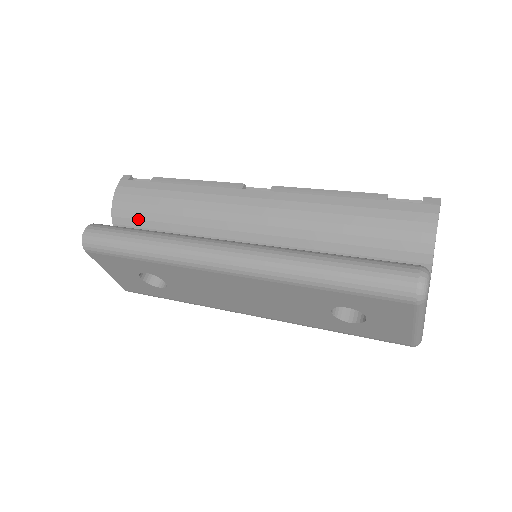
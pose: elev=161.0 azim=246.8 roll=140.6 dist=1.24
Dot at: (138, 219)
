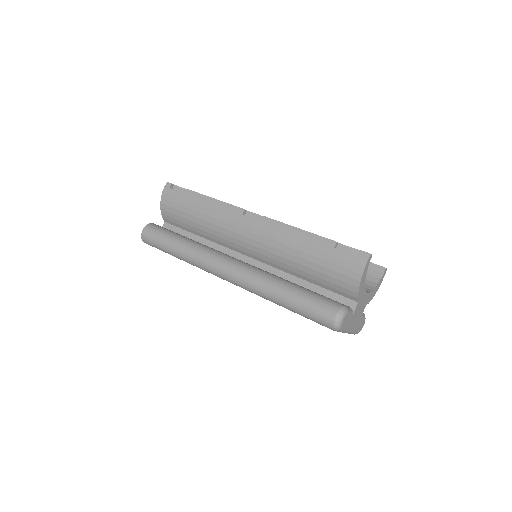
Dot at: (177, 220)
